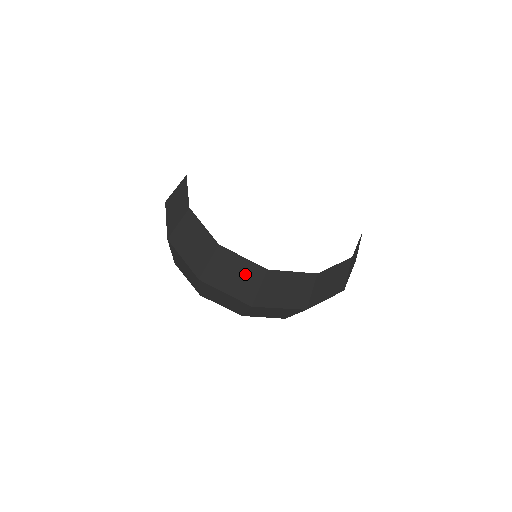
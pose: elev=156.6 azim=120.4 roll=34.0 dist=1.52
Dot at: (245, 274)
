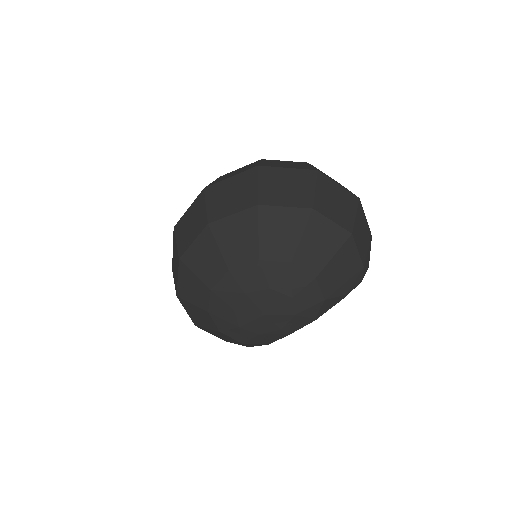
Dot at: occluded
